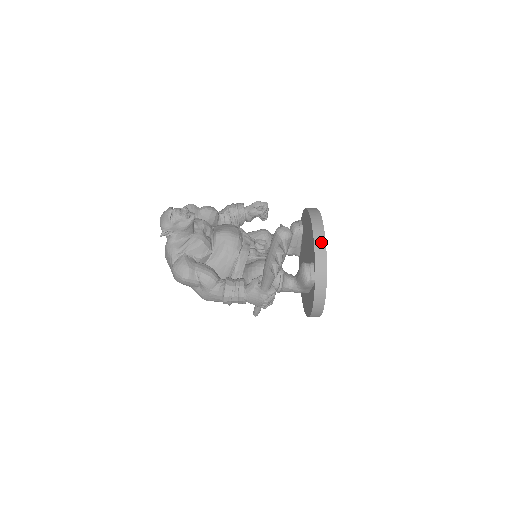
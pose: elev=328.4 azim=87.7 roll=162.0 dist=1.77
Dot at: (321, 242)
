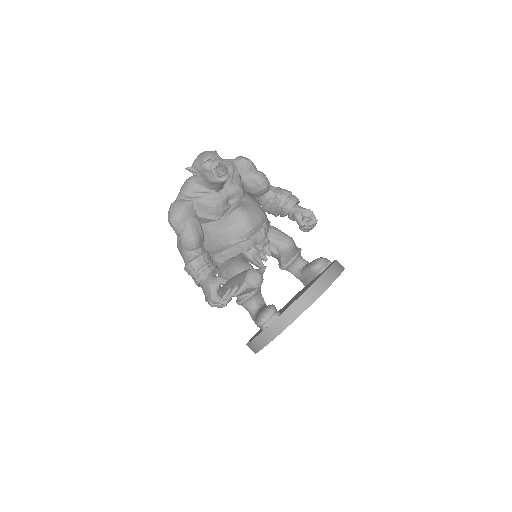
Dot at: (300, 308)
